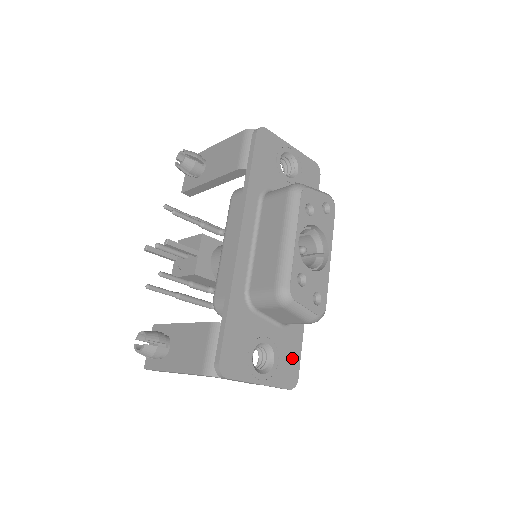
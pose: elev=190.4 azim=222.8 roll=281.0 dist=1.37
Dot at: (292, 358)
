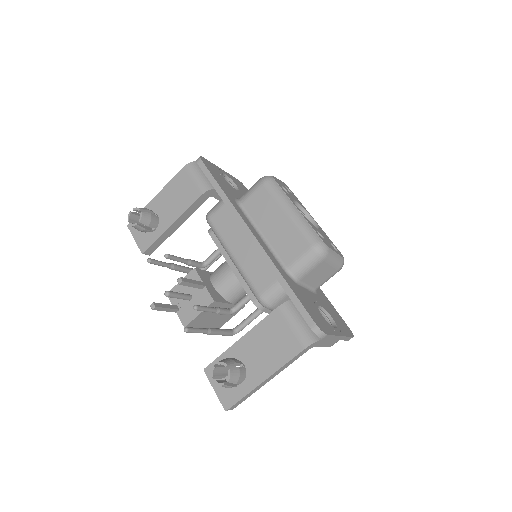
Dot at: (336, 314)
